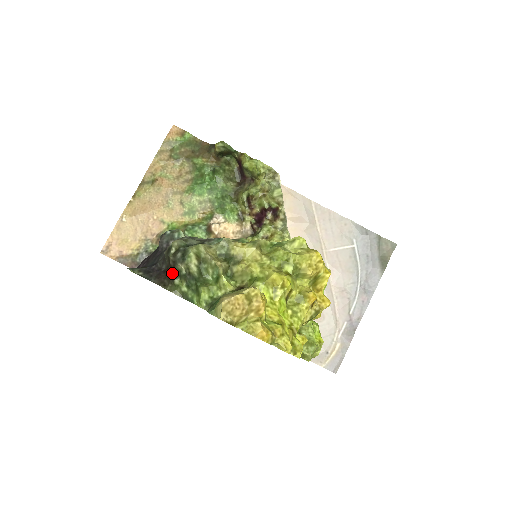
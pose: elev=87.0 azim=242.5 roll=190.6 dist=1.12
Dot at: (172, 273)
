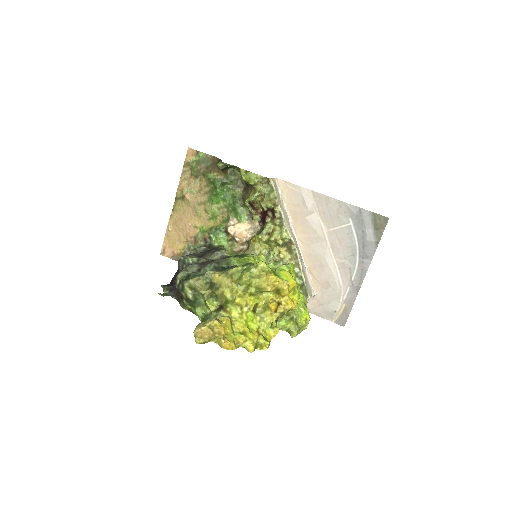
Dot at: (181, 295)
